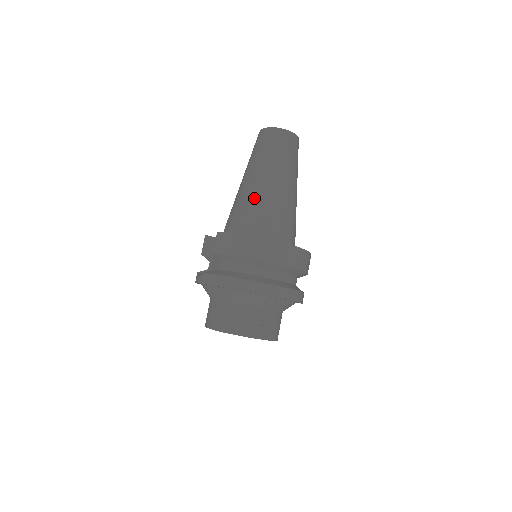
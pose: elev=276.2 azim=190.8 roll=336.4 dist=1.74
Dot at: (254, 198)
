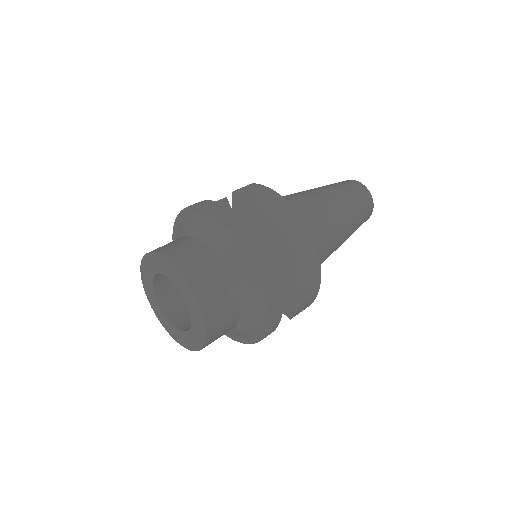
Dot at: (307, 199)
